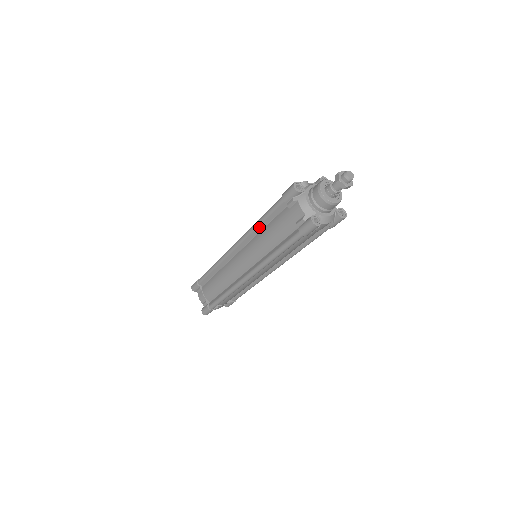
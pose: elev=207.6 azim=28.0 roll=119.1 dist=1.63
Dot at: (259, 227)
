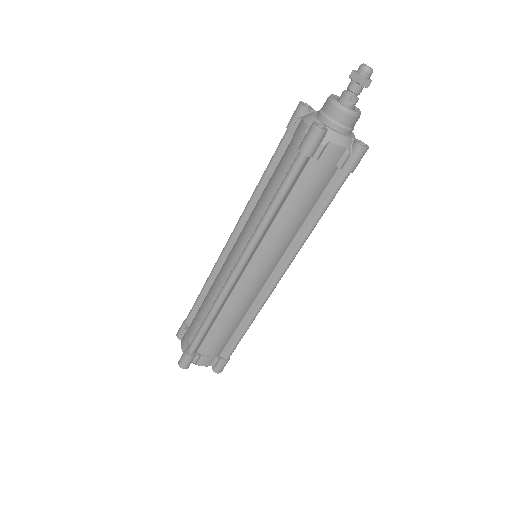
Dot at: (259, 189)
